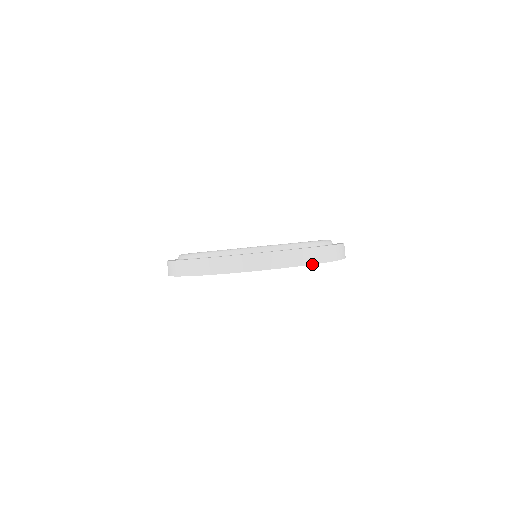
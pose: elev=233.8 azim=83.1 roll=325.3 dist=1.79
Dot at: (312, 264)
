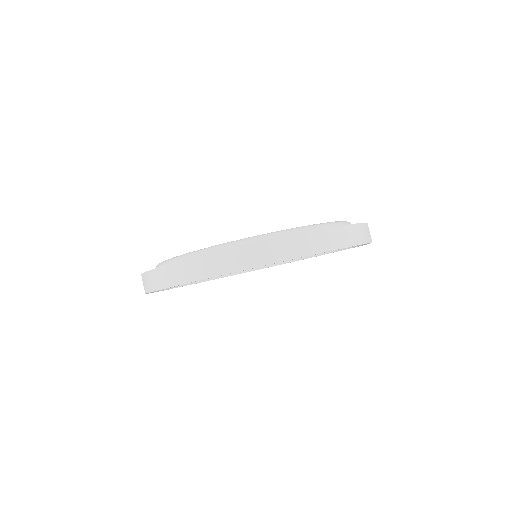
Dot at: (220, 275)
